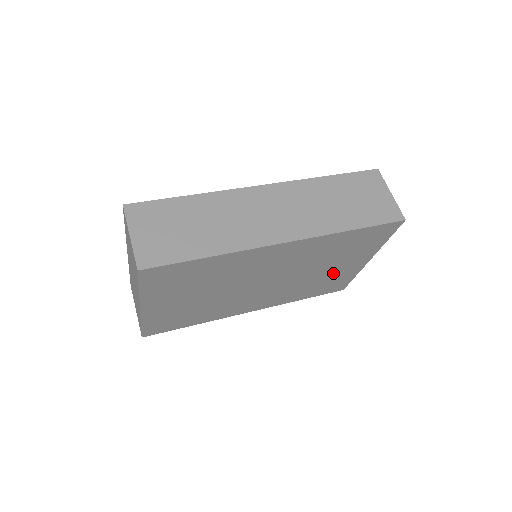
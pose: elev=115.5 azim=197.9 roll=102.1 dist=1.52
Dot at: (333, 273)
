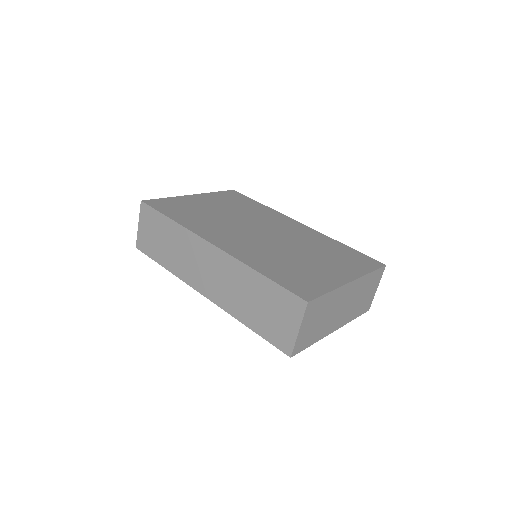
Dot at: occluded
